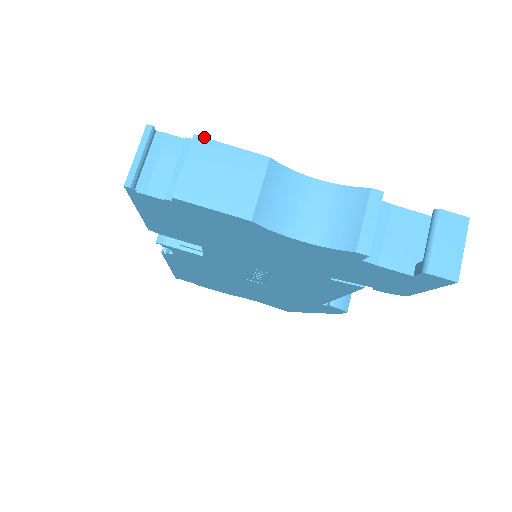
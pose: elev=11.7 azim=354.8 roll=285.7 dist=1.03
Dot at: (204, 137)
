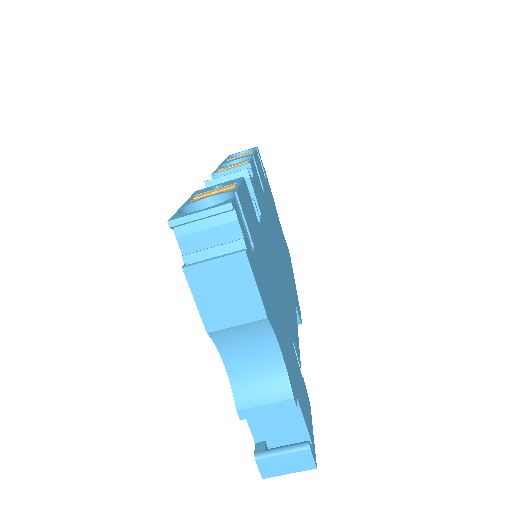
Dot at: (249, 260)
